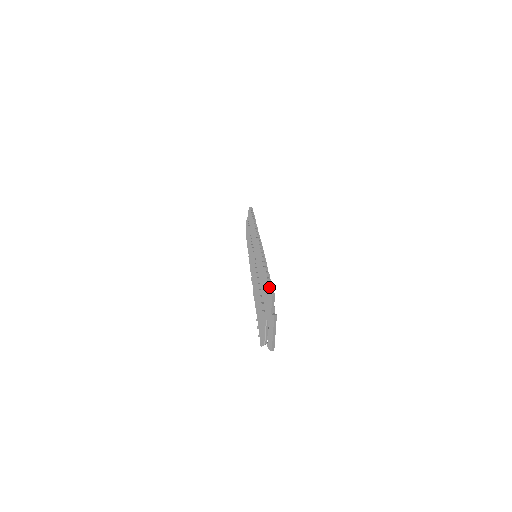
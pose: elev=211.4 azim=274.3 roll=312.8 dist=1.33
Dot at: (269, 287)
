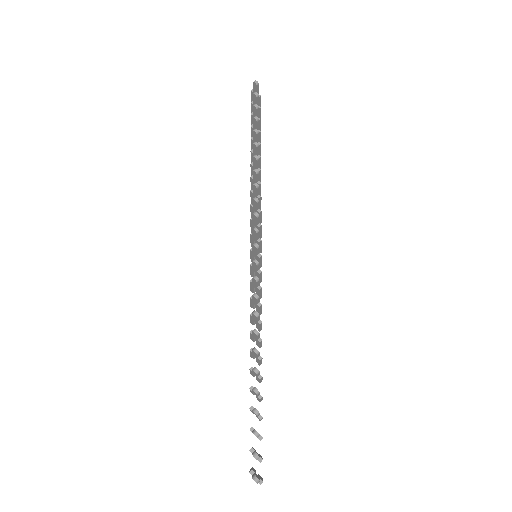
Dot at: (256, 459)
